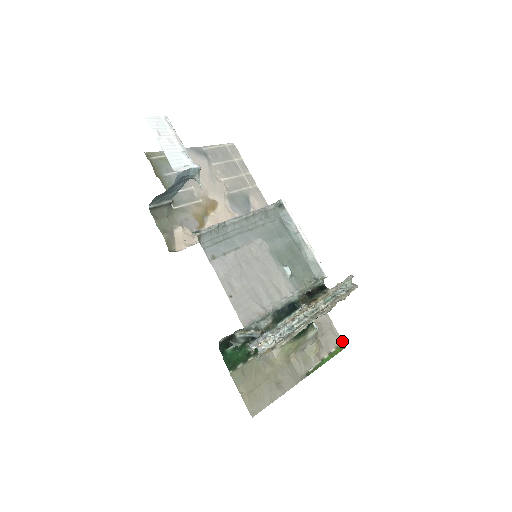
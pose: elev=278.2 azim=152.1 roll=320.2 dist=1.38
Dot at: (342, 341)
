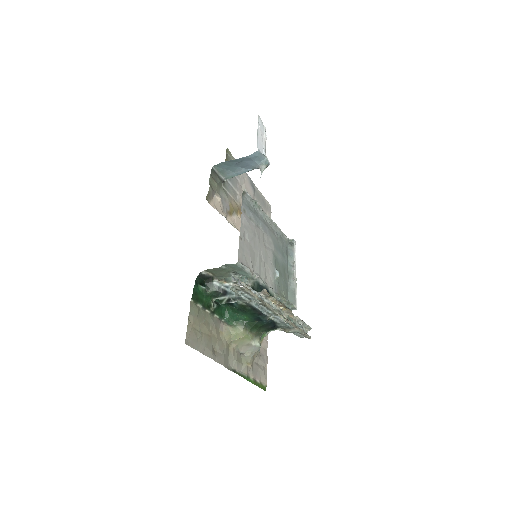
Dot at: (266, 384)
